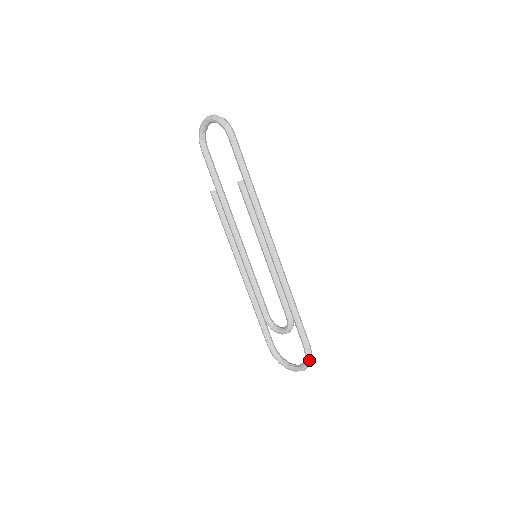
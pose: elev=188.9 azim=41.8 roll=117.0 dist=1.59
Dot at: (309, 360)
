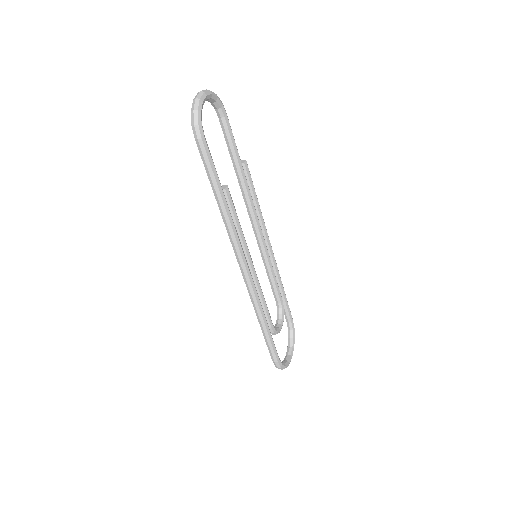
Dot at: (277, 367)
